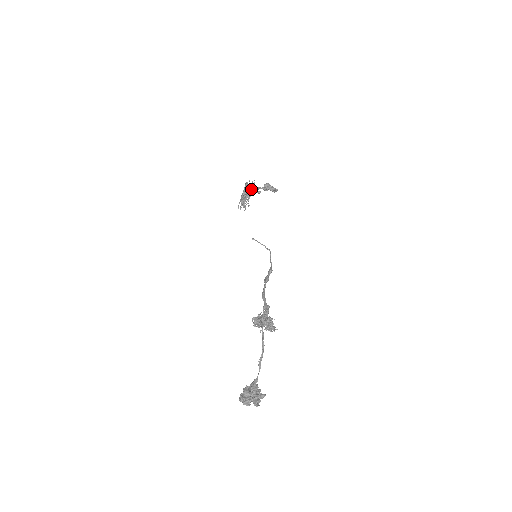
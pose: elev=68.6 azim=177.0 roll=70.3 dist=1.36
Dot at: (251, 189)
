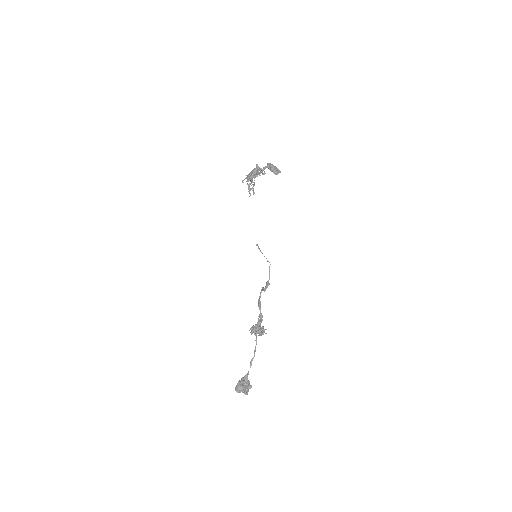
Dot at: (258, 173)
